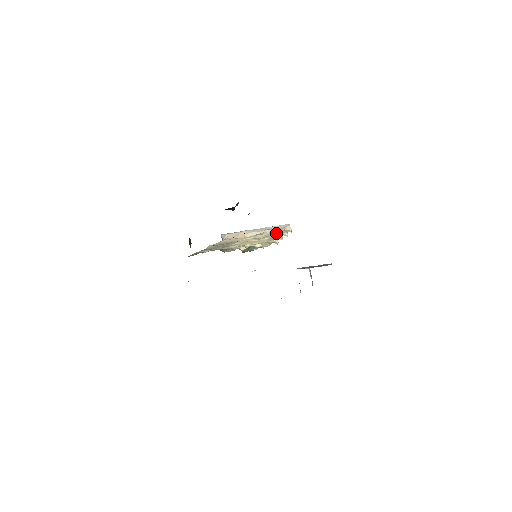
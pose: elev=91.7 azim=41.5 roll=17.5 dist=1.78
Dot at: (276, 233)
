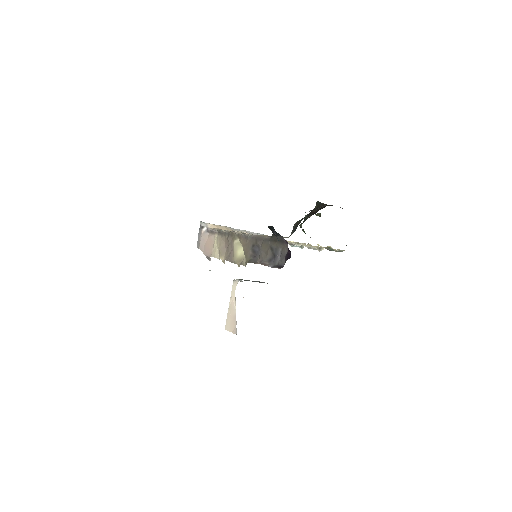
Dot at: occluded
